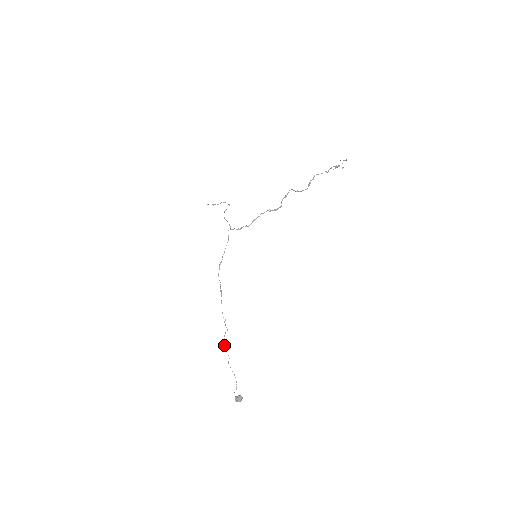
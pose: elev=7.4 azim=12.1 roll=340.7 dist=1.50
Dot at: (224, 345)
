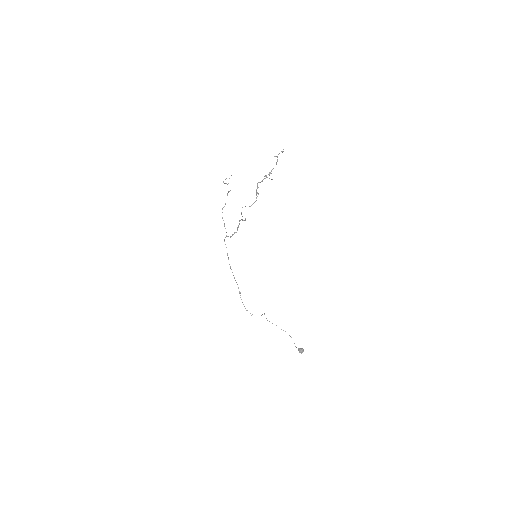
Dot at: occluded
